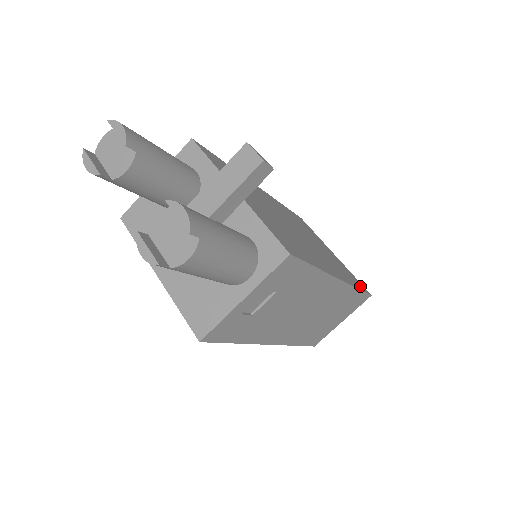
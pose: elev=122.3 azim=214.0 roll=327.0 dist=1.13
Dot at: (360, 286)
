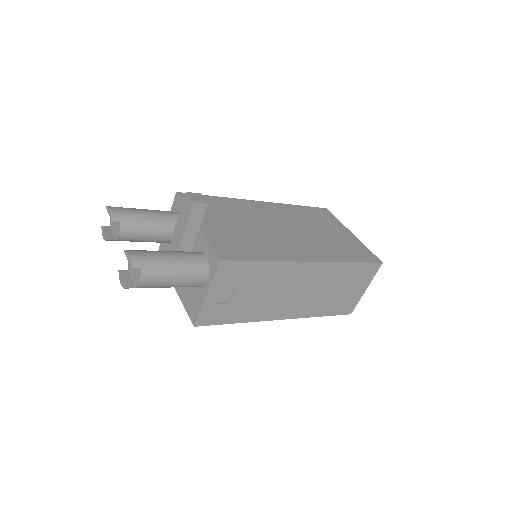
Dot at: (363, 258)
